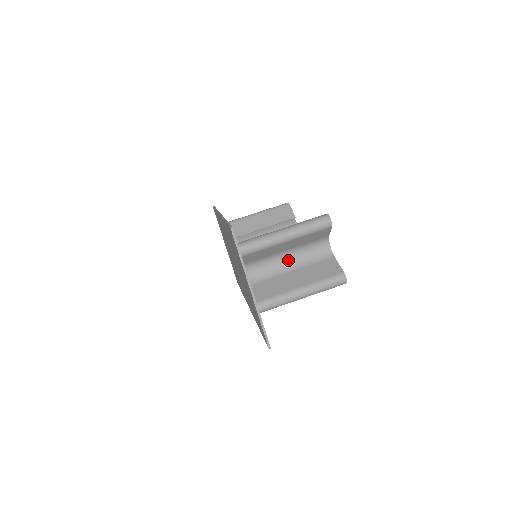
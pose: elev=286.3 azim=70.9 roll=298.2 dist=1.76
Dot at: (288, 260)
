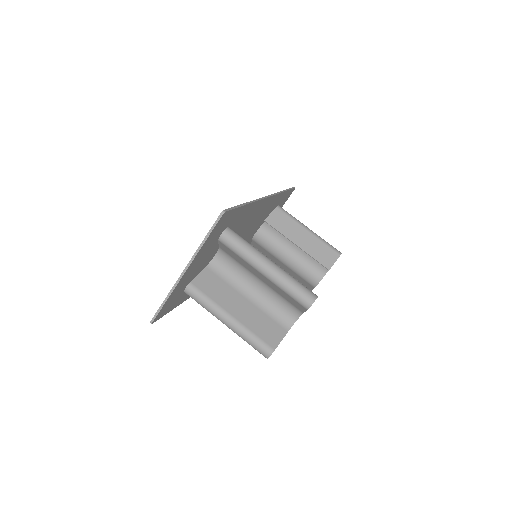
Dot at: (256, 288)
